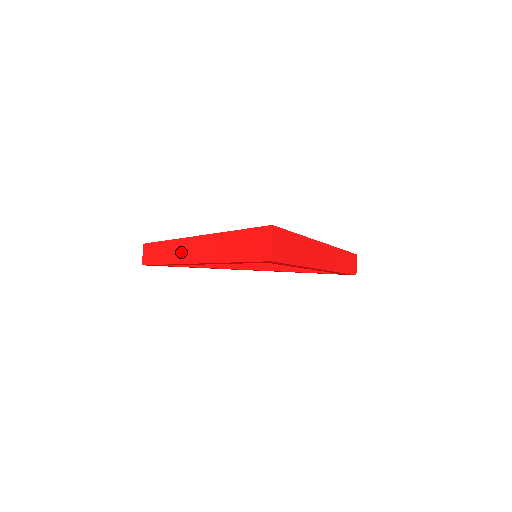
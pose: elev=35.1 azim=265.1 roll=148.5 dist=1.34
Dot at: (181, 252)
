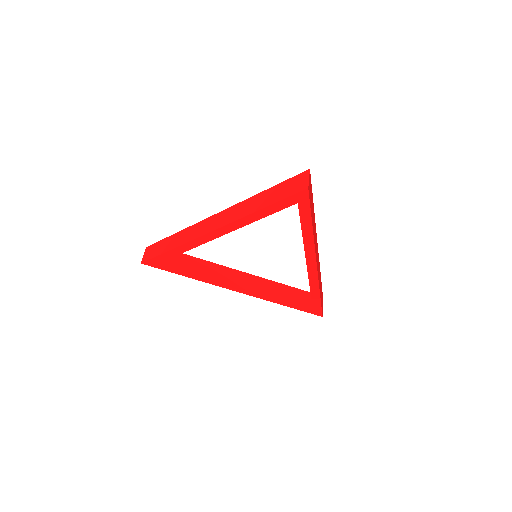
Dot at: (201, 229)
